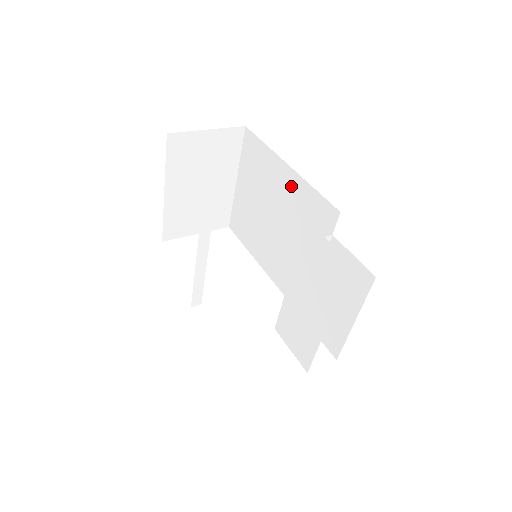
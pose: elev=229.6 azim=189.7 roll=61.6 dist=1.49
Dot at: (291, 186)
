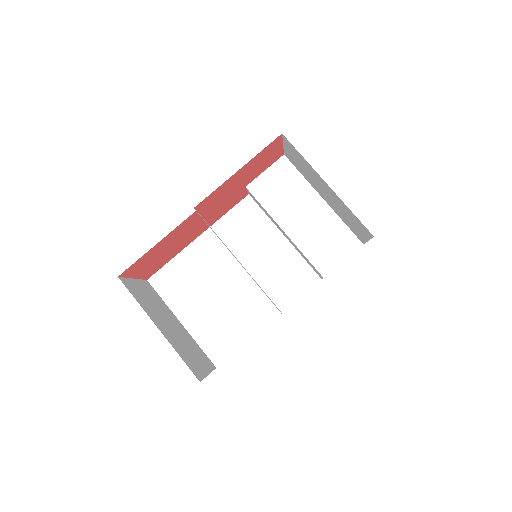
Dot at: (214, 240)
